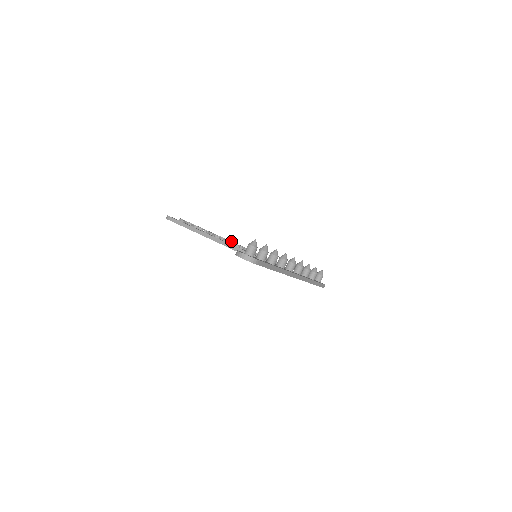
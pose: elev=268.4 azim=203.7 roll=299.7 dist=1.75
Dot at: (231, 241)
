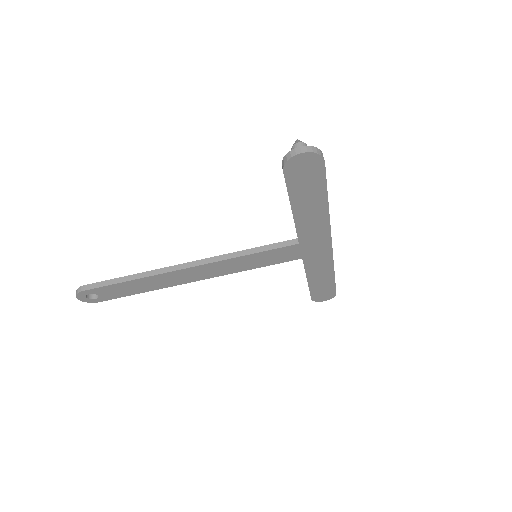
Dot at: occluded
